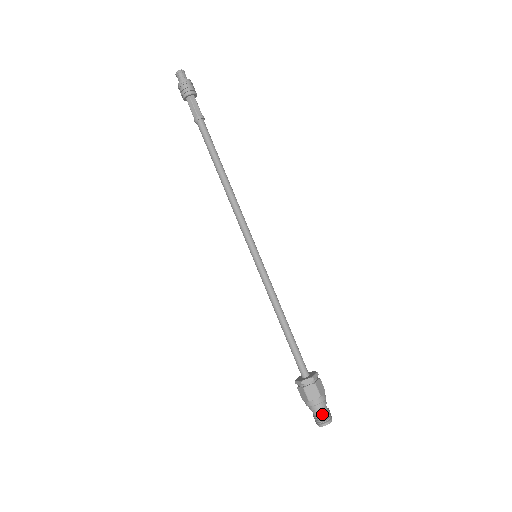
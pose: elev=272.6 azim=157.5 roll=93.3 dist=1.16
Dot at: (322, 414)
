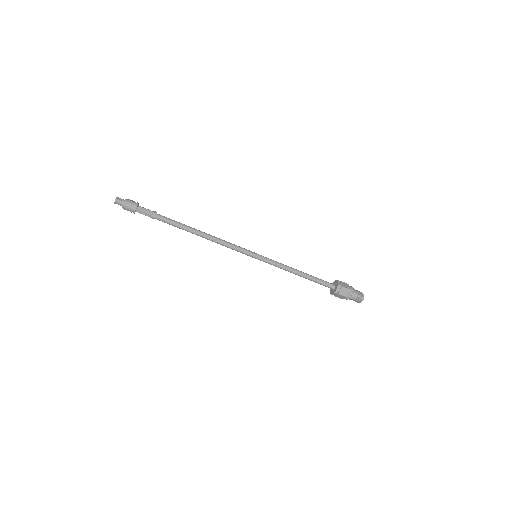
Dot at: (355, 300)
